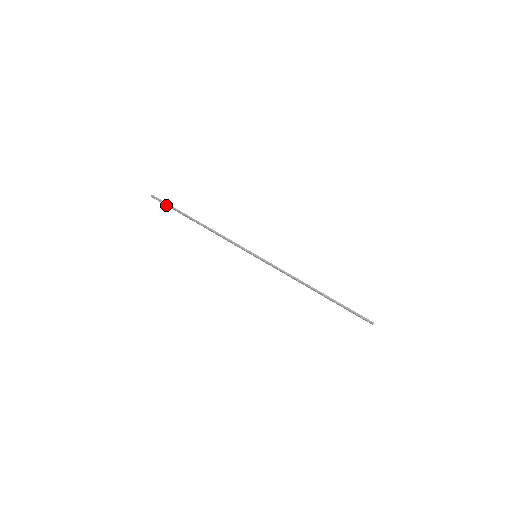
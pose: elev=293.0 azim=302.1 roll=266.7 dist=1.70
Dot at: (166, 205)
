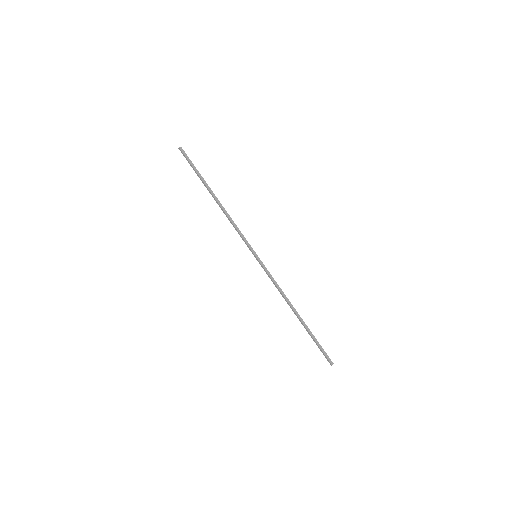
Dot at: (191, 164)
